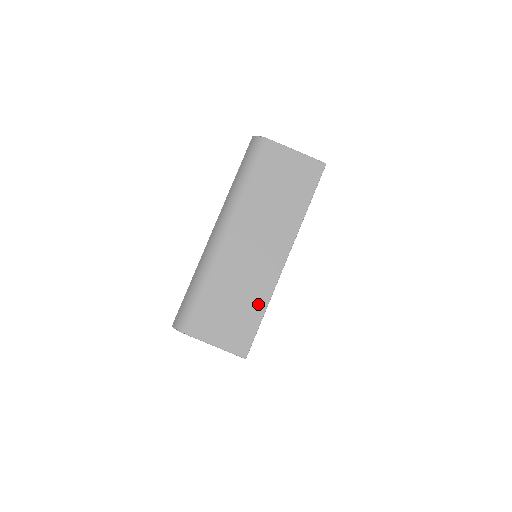
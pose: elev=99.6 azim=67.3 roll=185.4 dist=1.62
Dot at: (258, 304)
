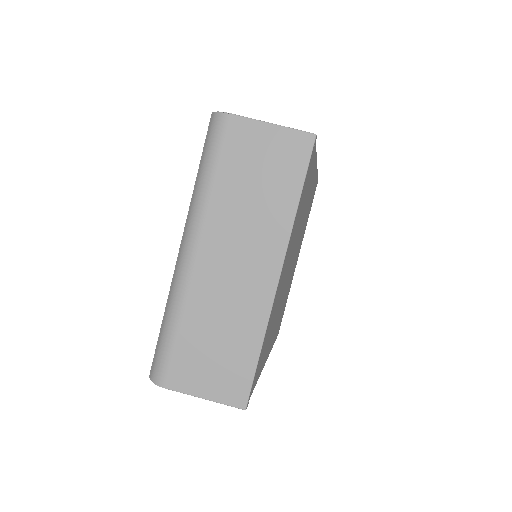
Dot at: (251, 339)
